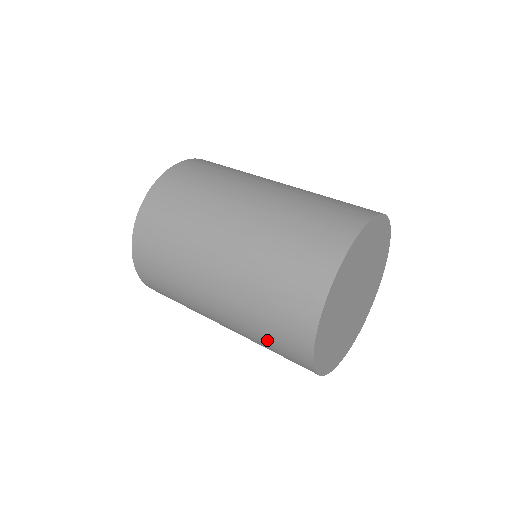
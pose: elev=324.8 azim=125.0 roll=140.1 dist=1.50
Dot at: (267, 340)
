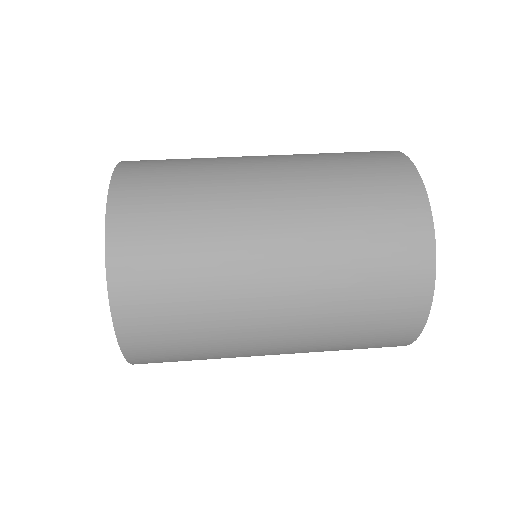
Dot at: (362, 319)
